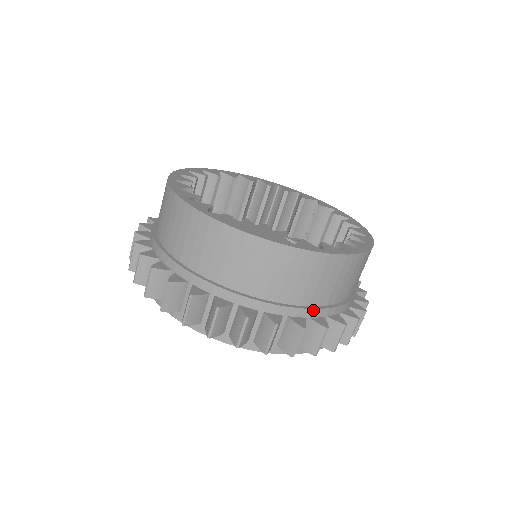
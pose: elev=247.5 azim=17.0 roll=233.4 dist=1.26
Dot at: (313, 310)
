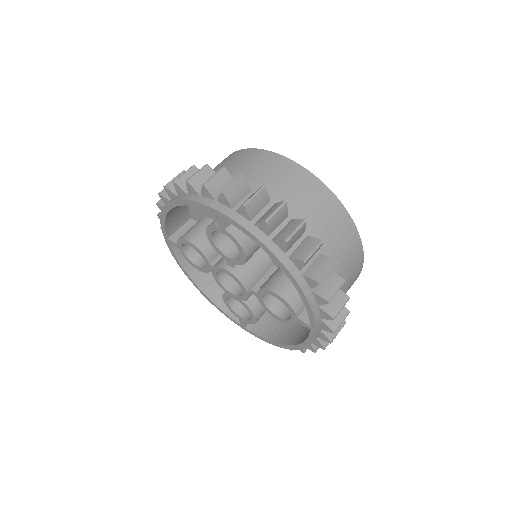
Dot at: occluded
